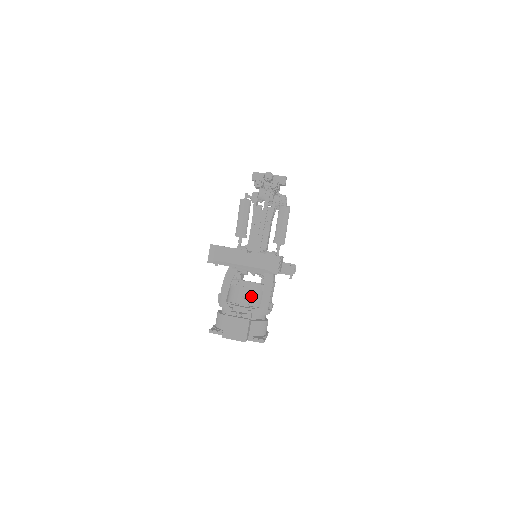
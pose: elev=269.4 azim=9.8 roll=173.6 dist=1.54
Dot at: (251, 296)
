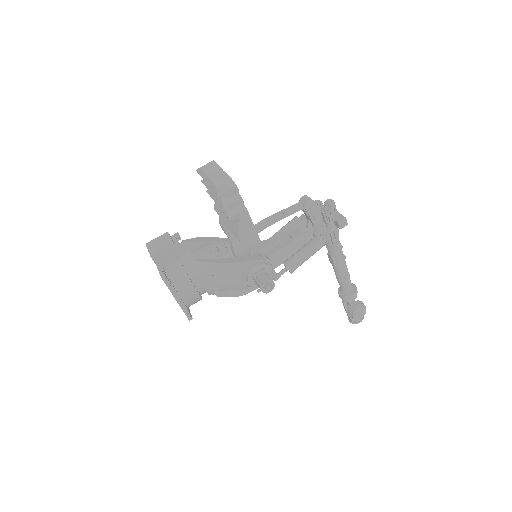
Dot at: occluded
